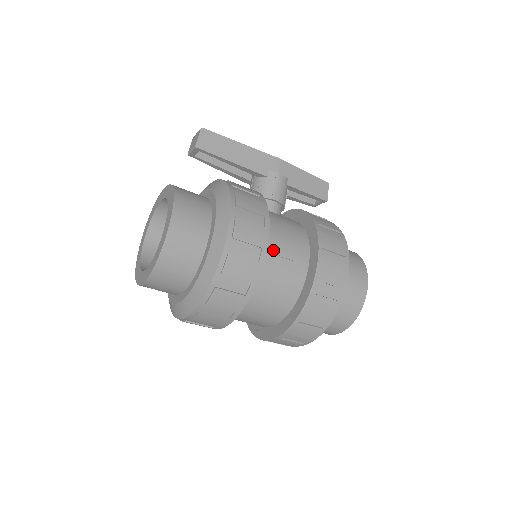
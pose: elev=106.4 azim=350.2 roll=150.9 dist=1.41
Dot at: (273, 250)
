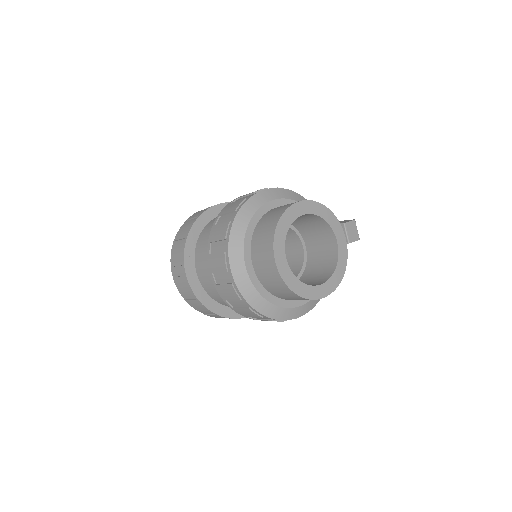
Dot at: occluded
